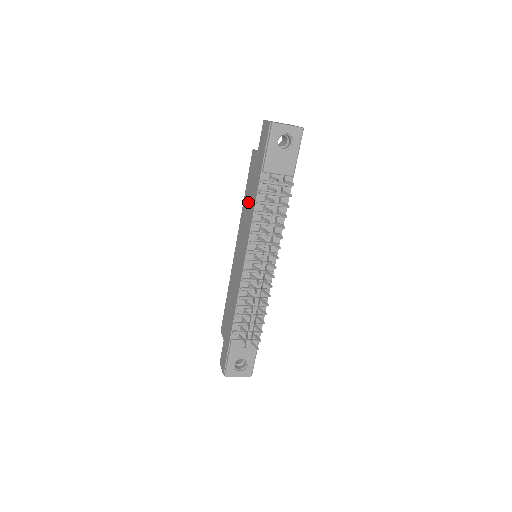
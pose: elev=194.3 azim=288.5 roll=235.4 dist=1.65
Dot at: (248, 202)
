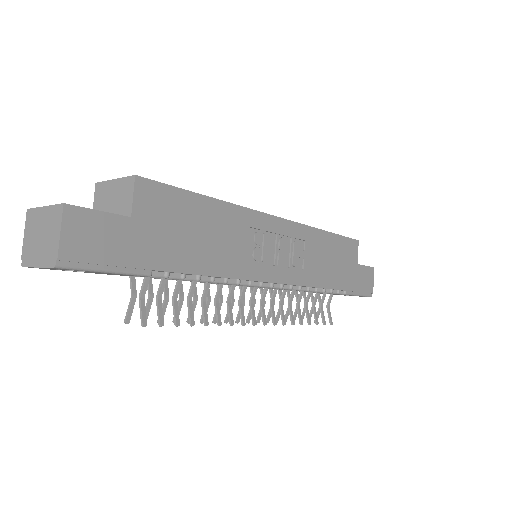
Dot at: occluded
